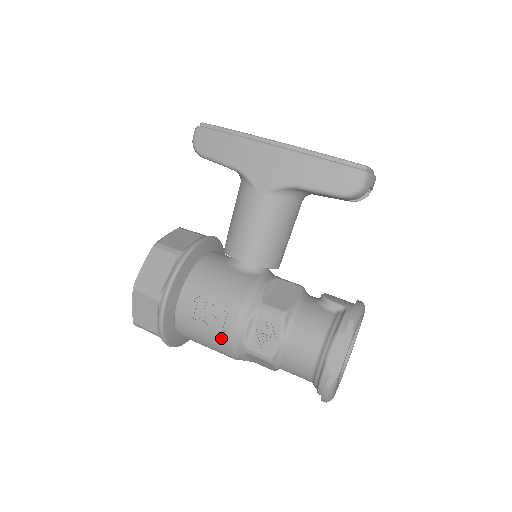
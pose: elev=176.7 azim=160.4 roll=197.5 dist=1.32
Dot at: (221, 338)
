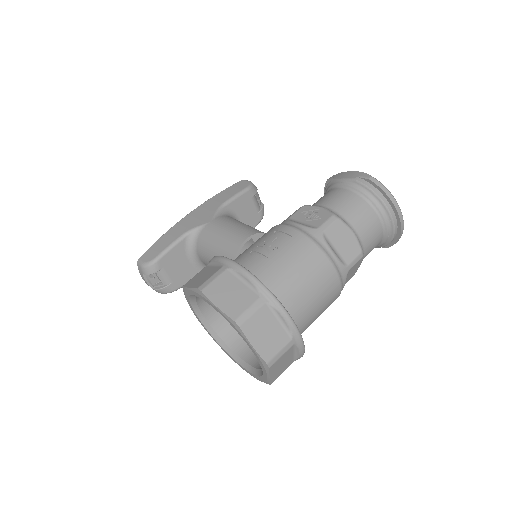
Dot at: (297, 243)
